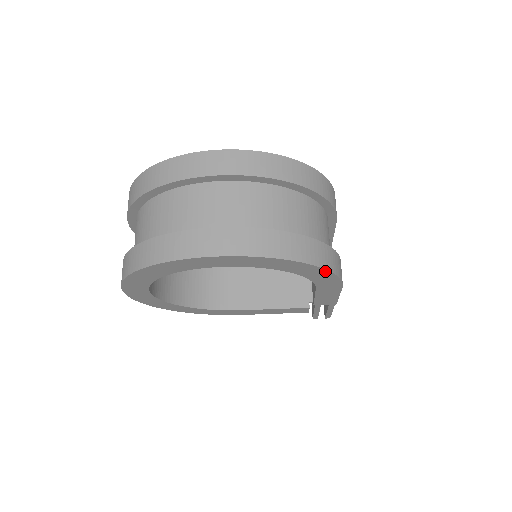
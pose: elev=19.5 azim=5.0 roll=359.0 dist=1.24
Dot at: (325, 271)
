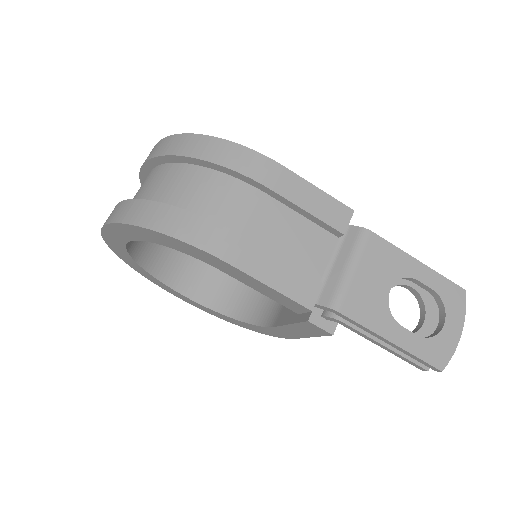
Dot at: (162, 234)
